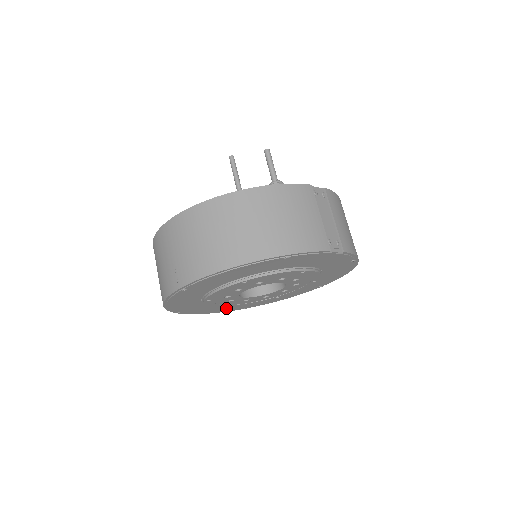
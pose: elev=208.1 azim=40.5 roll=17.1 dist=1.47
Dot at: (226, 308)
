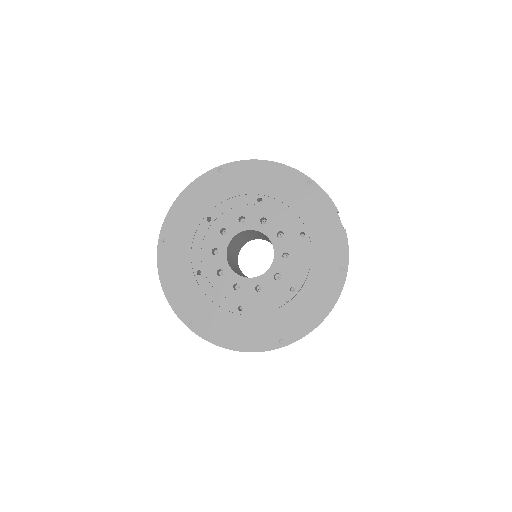
Dot at: (185, 291)
